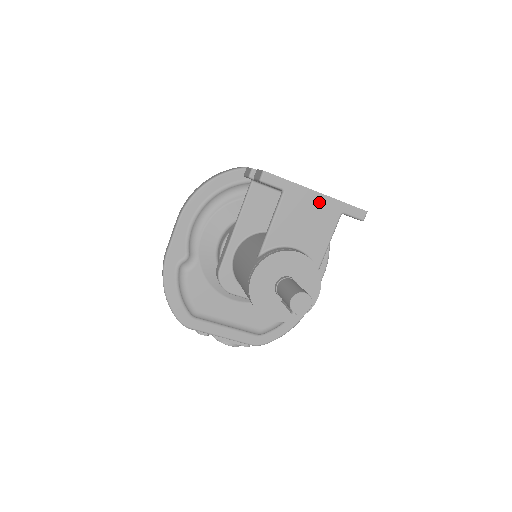
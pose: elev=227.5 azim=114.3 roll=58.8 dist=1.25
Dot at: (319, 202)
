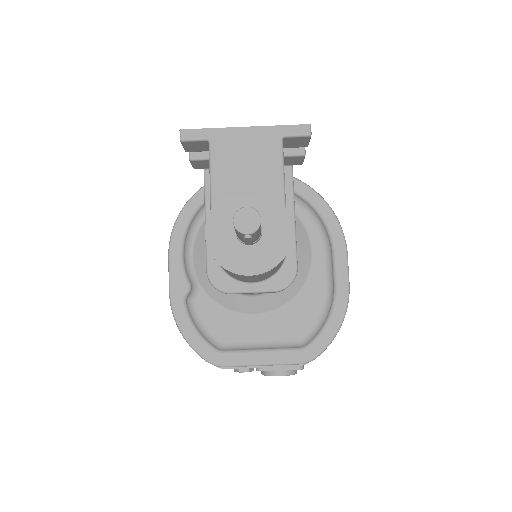
Dot at: (251, 136)
